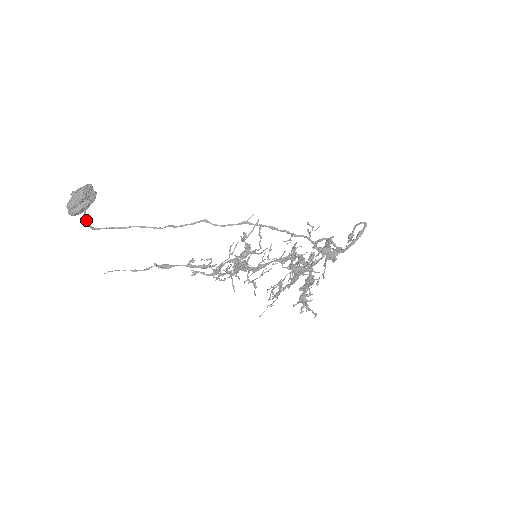
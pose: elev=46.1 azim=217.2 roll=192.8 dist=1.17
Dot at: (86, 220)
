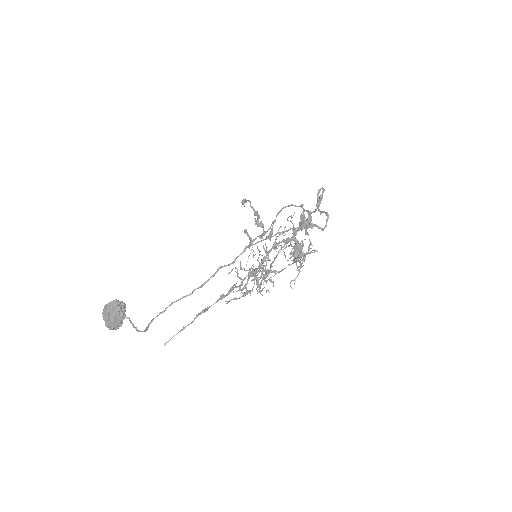
Dot at: (139, 331)
